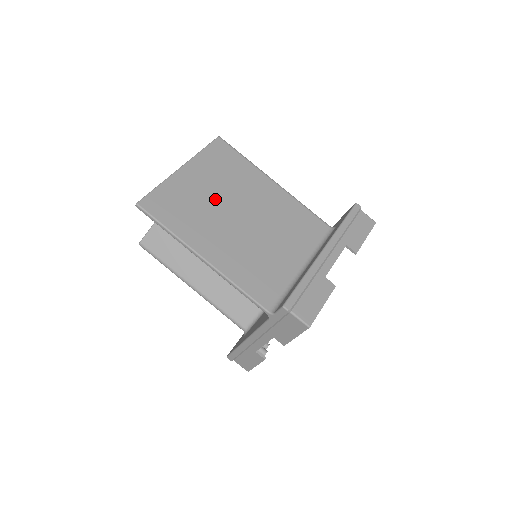
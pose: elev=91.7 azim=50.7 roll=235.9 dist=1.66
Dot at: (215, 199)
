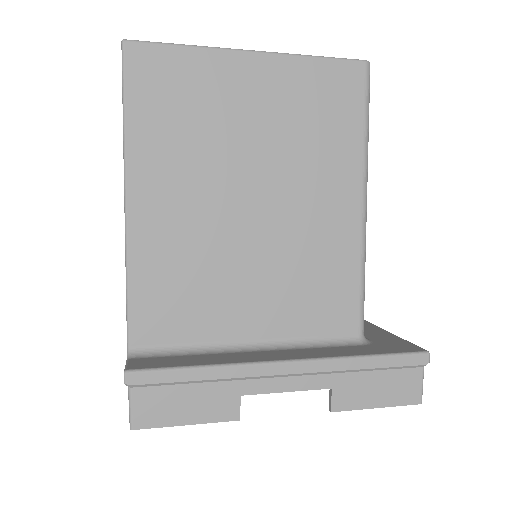
Dot at: (244, 141)
